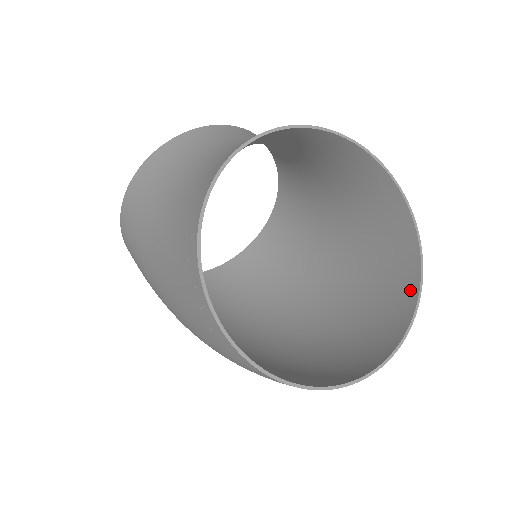
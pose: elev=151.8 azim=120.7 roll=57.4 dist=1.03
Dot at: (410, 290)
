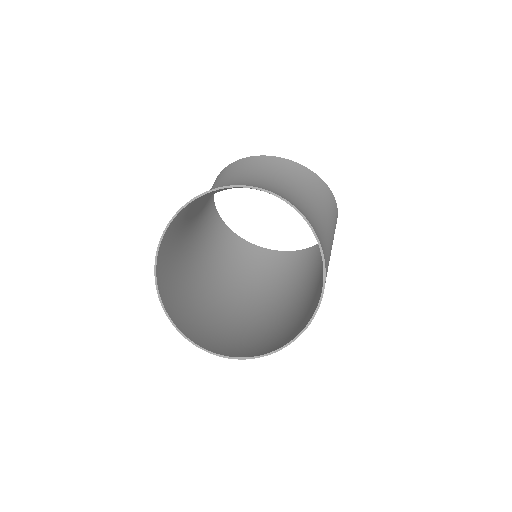
Dot at: (300, 331)
